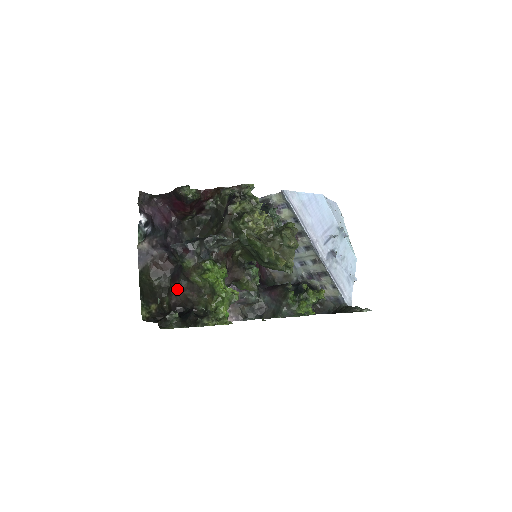
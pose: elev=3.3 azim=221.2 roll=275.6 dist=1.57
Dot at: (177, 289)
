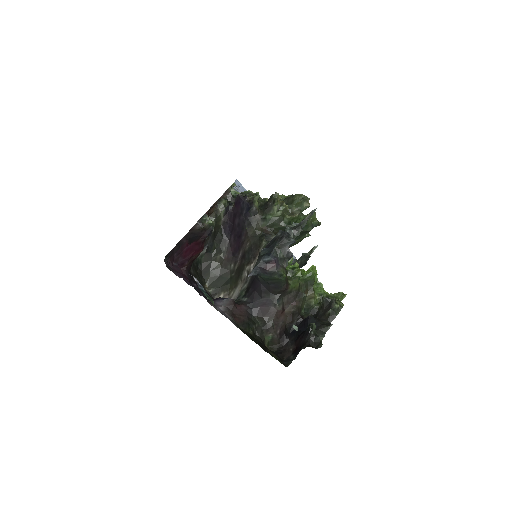
Dot at: (276, 315)
